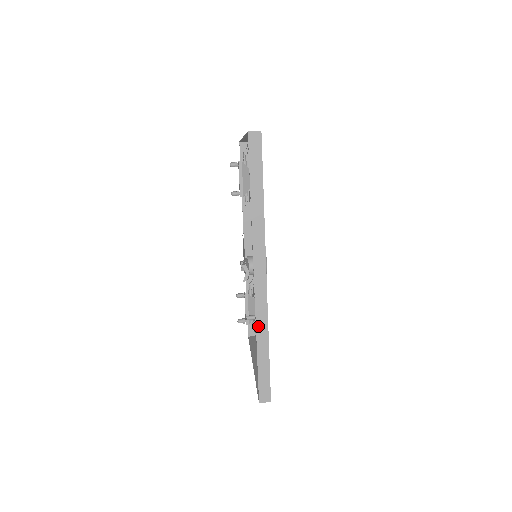
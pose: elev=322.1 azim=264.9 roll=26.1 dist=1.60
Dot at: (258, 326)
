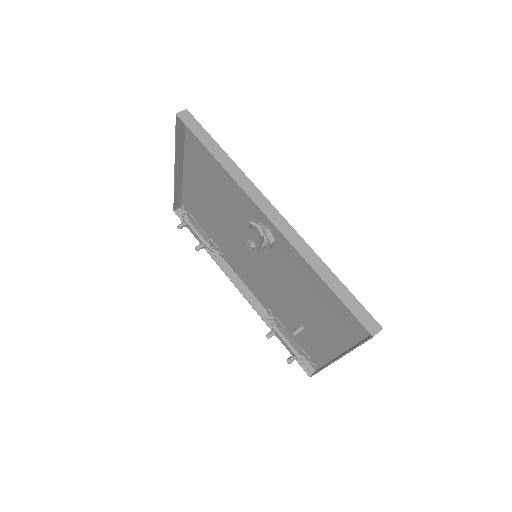
Dot at: (307, 259)
